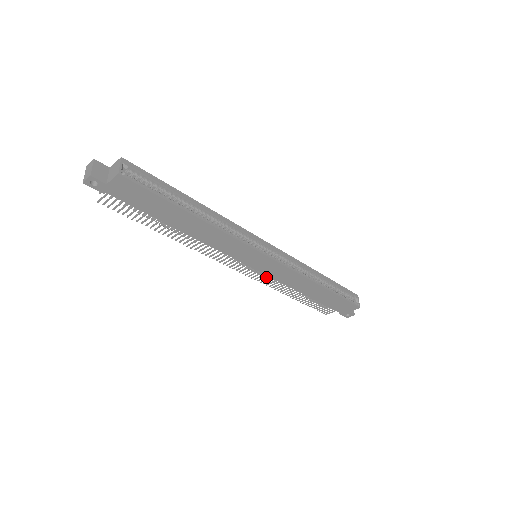
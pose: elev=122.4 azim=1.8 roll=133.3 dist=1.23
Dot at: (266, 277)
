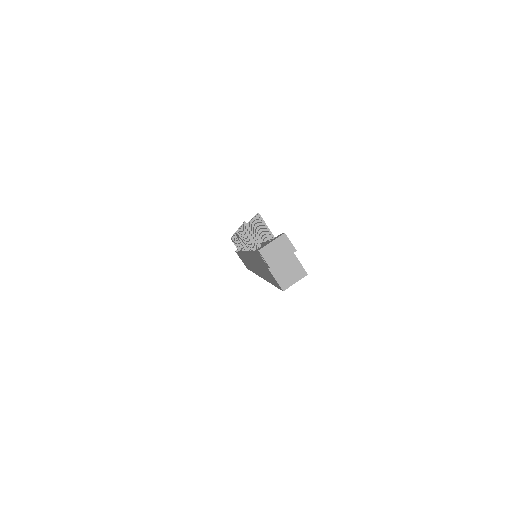
Dot at: occluded
